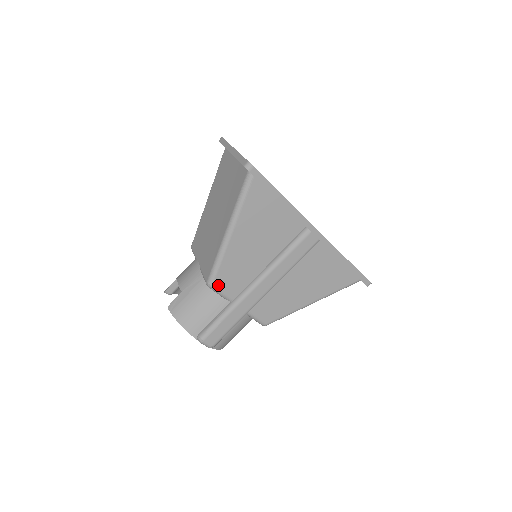
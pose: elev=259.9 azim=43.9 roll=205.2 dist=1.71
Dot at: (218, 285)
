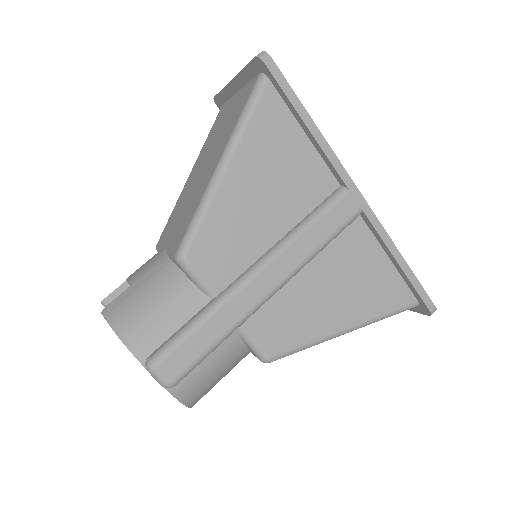
Dot at: (195, 259)
